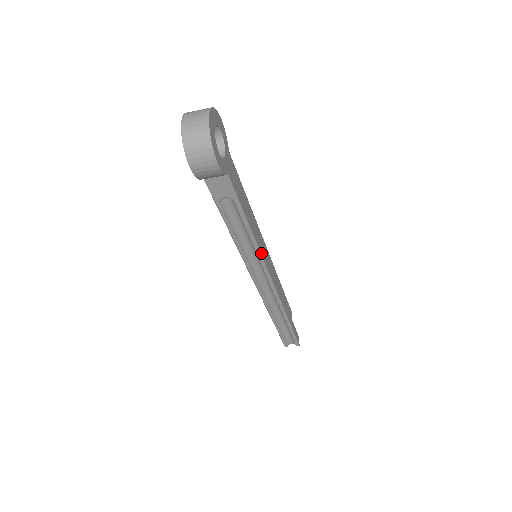
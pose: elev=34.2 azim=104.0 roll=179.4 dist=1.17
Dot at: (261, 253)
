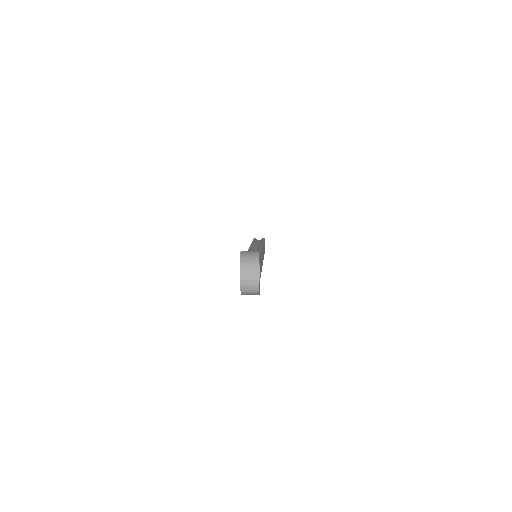
Dot at: (262, 265)
